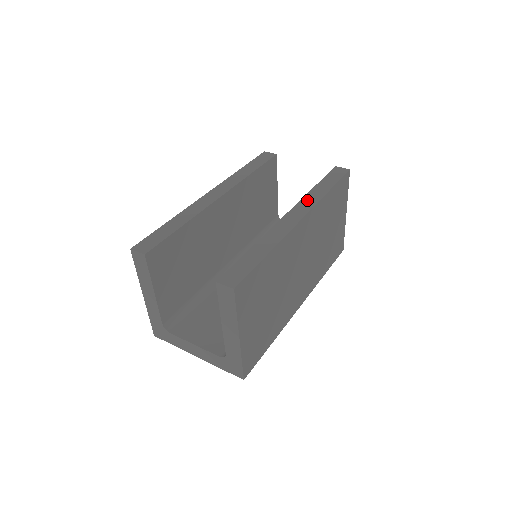
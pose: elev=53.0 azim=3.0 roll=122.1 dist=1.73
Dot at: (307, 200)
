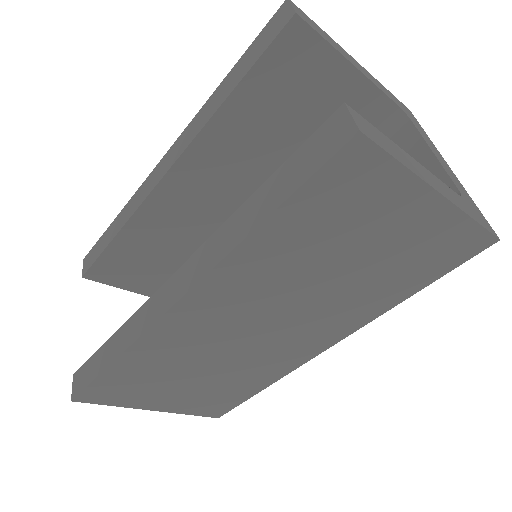
Dot at: (211, 247)
